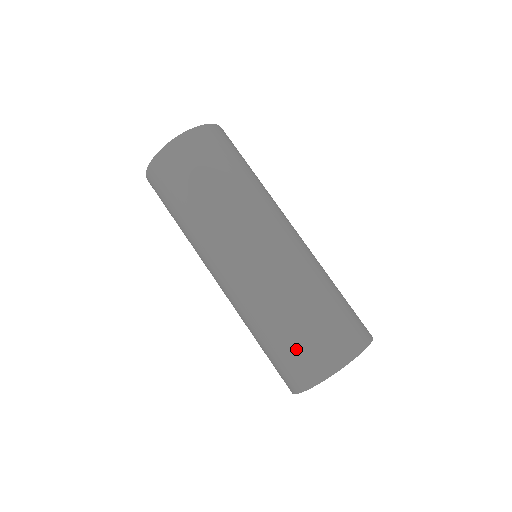
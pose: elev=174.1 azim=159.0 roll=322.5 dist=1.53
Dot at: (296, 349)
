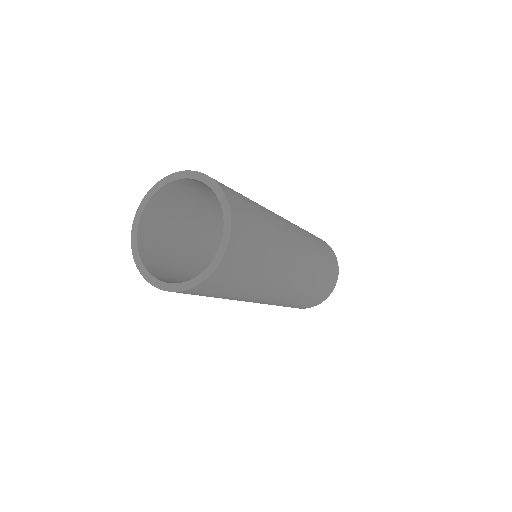
Dot at: (314, 299)
